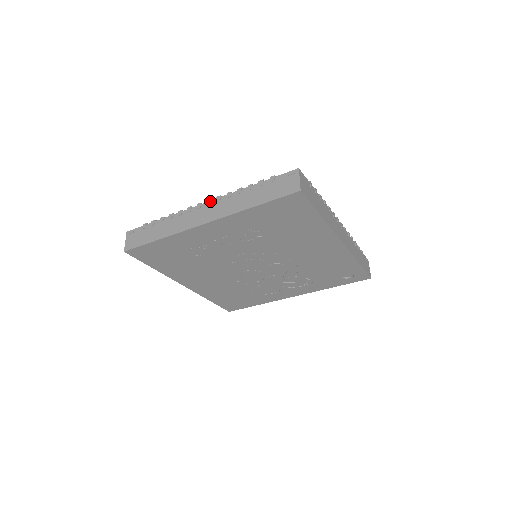
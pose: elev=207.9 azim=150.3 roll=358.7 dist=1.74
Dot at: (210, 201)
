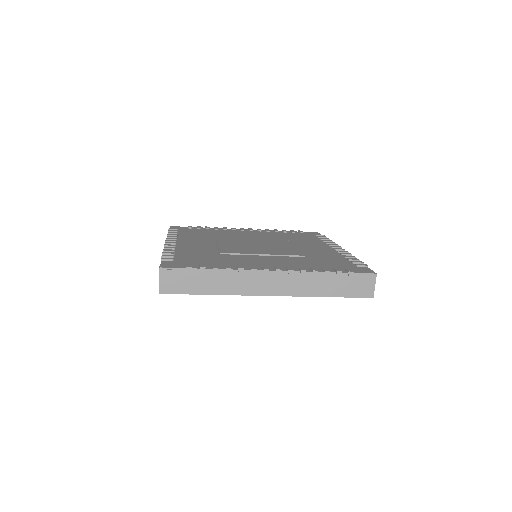
Dot at: (281, 272)
